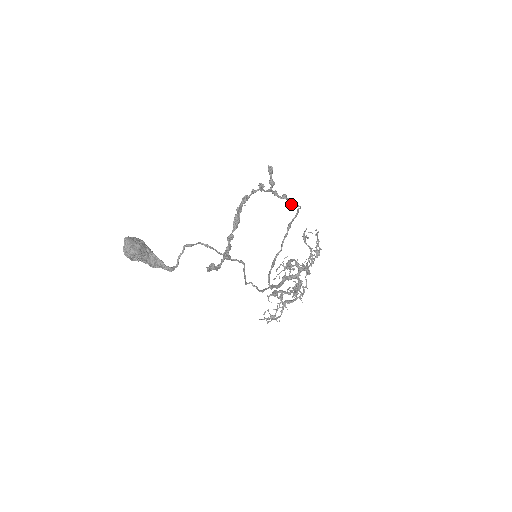
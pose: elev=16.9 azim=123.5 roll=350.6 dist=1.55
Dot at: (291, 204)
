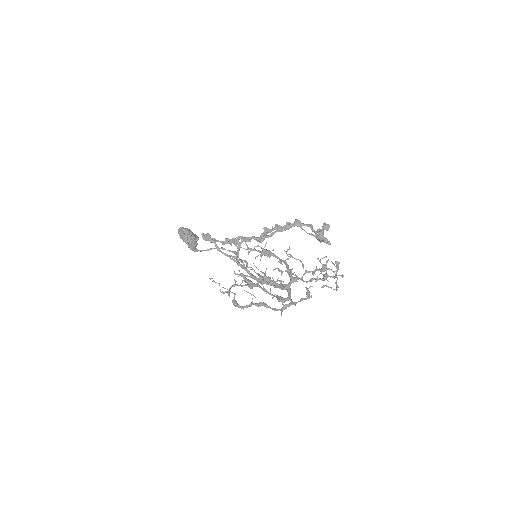
Dot at: (315, 233)
